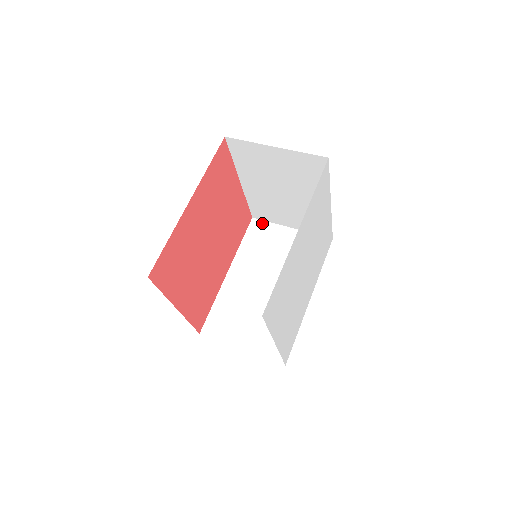
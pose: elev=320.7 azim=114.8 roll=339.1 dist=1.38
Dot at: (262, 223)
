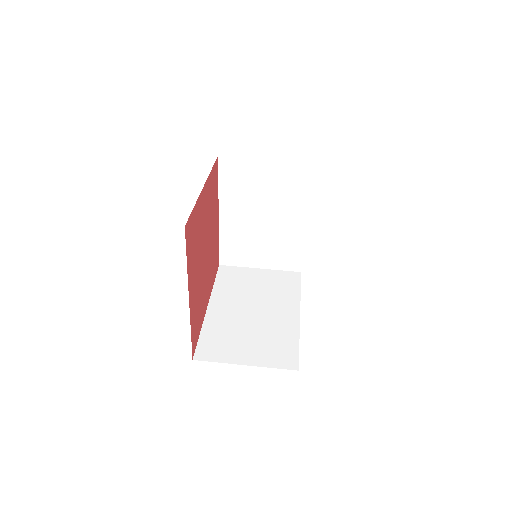
Dot at: (230, 268)
